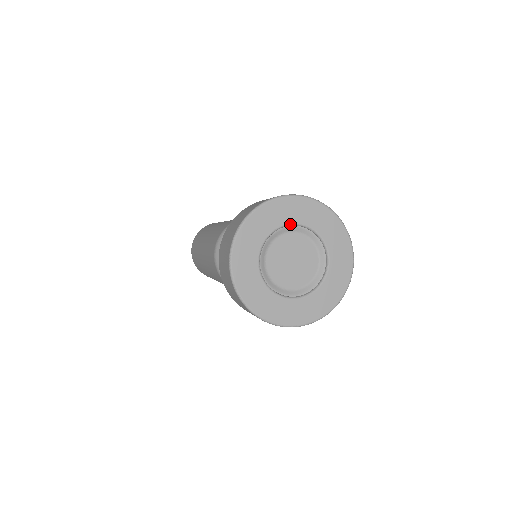
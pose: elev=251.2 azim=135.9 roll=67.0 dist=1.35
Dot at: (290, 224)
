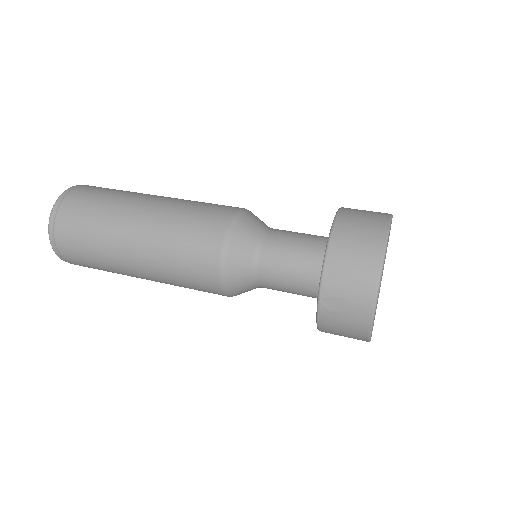
Dot at: occluded
